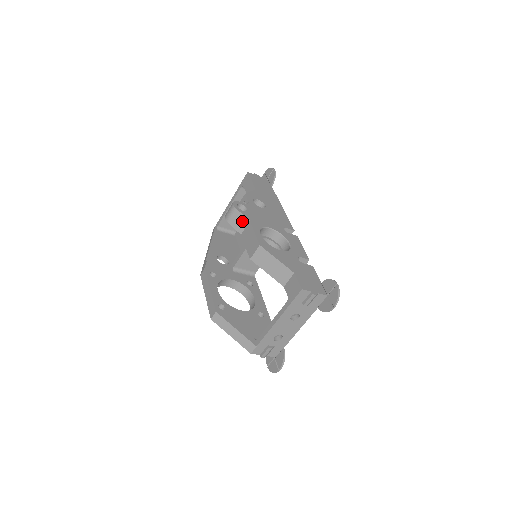
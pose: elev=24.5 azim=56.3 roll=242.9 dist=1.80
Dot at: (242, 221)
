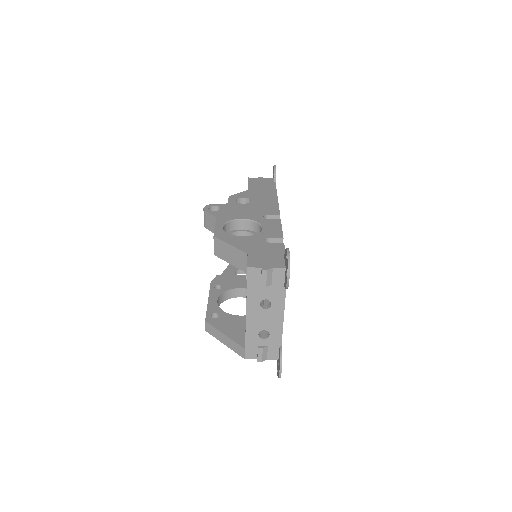
Dot at: (212, 221)
